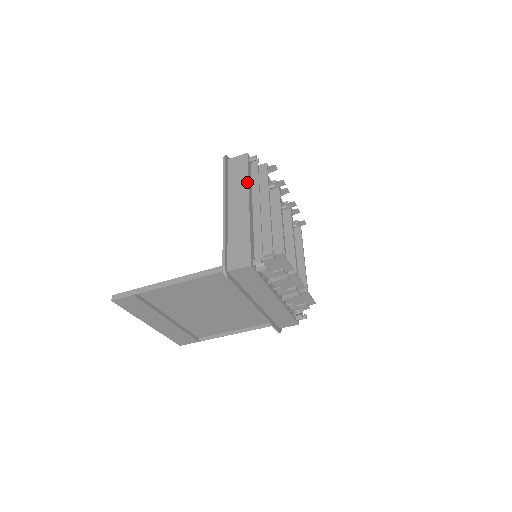
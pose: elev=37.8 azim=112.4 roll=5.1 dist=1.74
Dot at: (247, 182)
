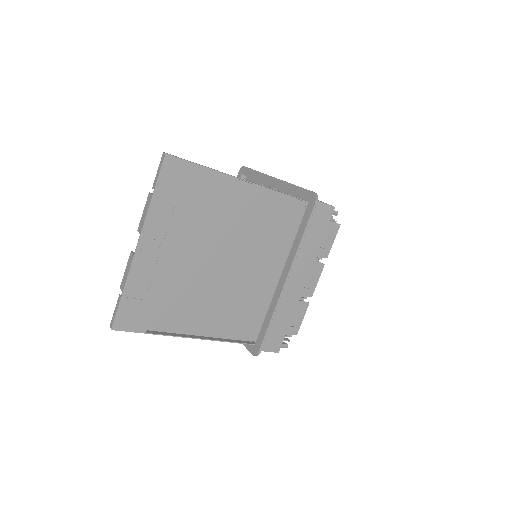
Dot at: occluded
